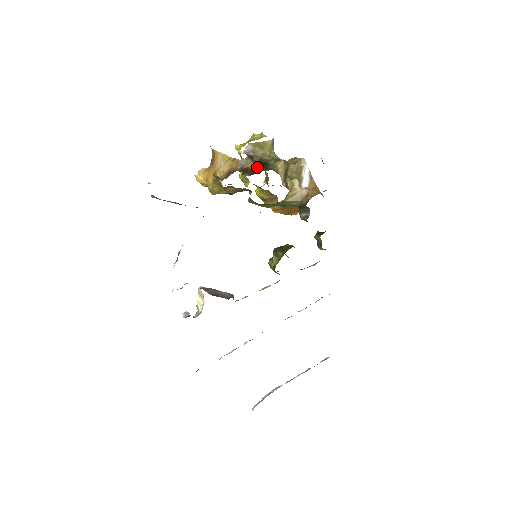
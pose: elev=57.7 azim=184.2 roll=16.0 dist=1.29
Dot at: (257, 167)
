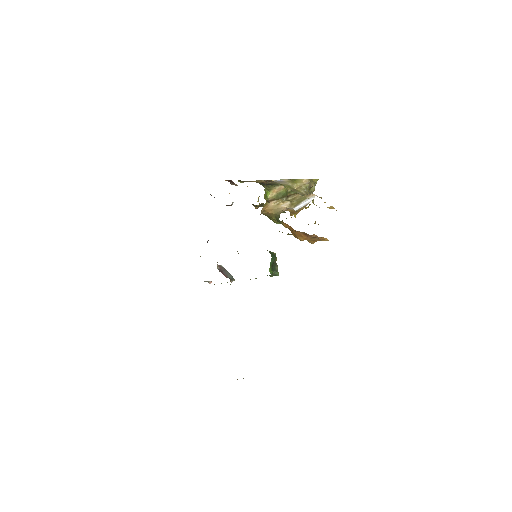
Dot at: (256, 182)
